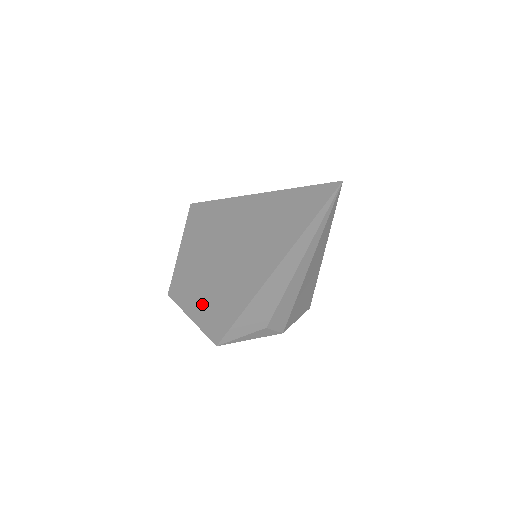
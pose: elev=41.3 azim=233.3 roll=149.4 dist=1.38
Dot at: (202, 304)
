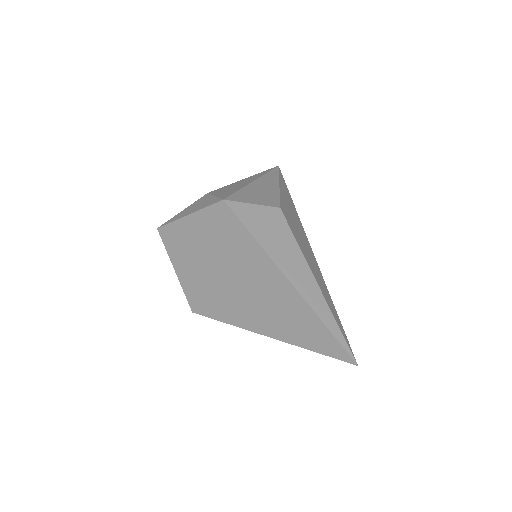
Dot at: (193, 278)
